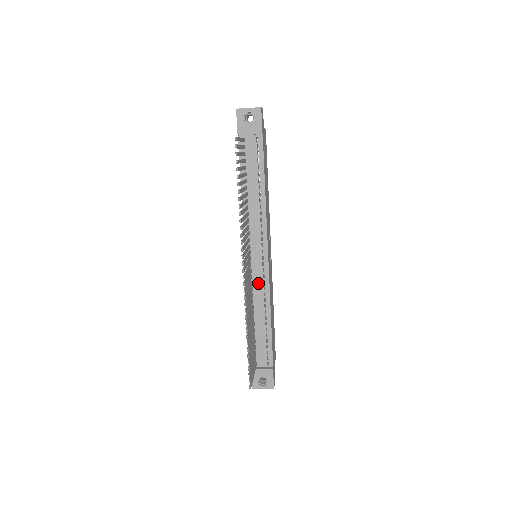
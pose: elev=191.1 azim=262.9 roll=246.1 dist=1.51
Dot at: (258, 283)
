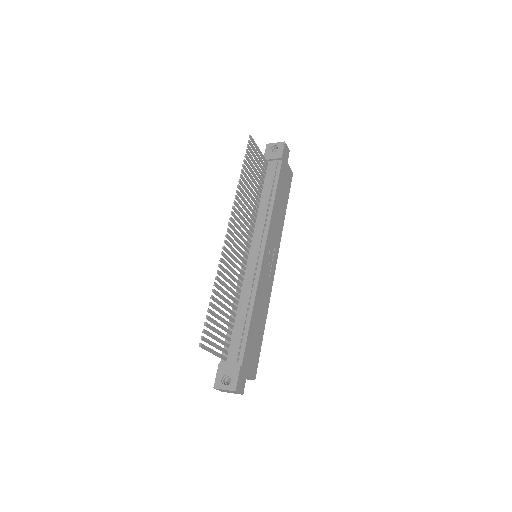
Dot at: (249, 275)
